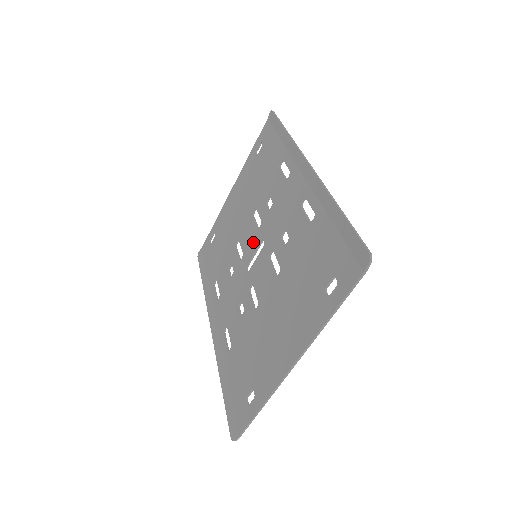
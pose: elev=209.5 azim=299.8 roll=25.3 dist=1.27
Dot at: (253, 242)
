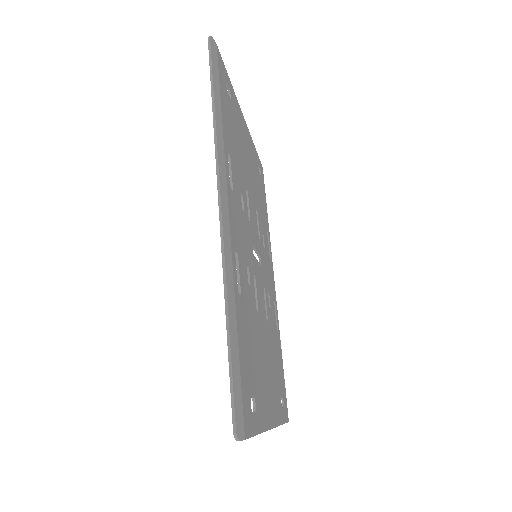
Dot at: occluded
